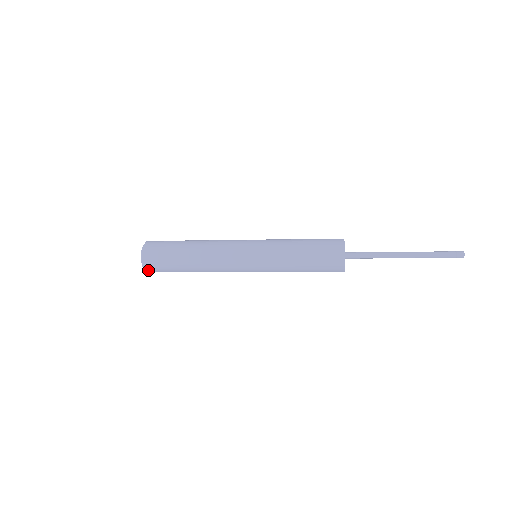
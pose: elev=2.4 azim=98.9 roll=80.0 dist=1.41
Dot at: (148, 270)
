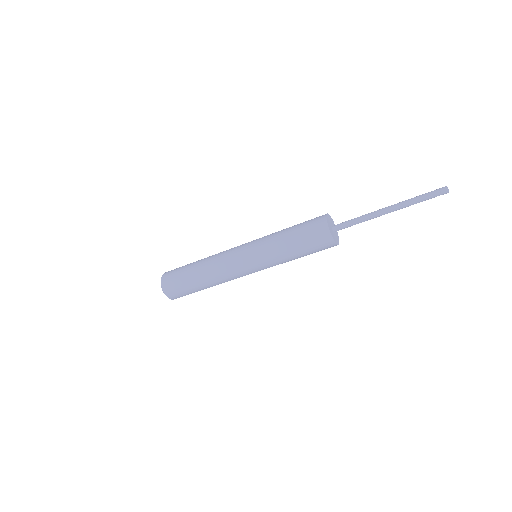
Dot at: (171, 297)
